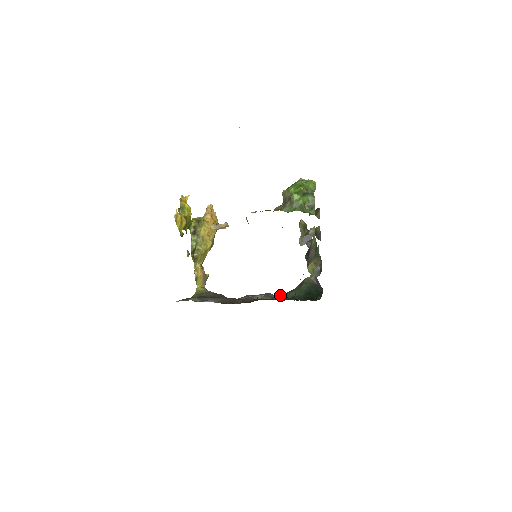
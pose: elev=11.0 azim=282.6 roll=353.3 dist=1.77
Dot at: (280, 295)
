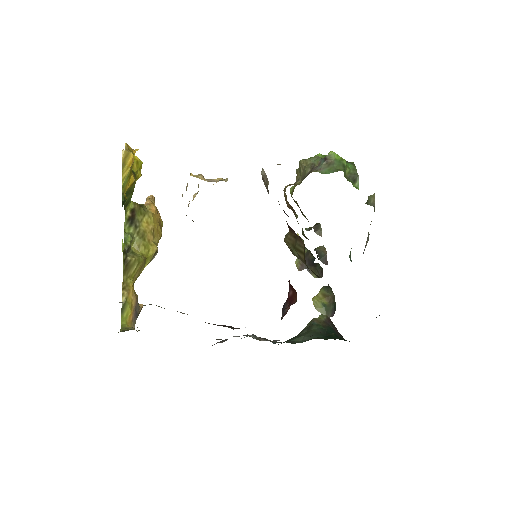
Dot at: occluded
